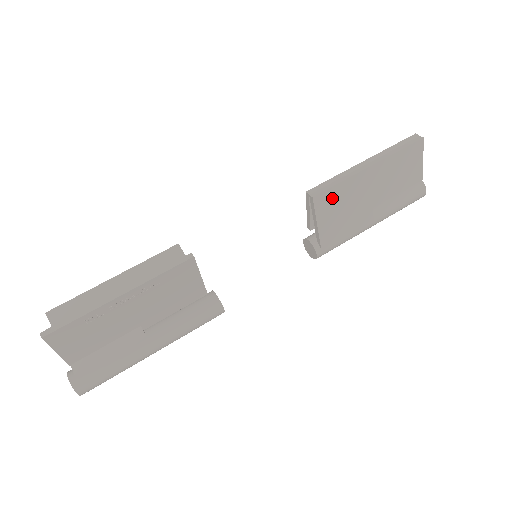
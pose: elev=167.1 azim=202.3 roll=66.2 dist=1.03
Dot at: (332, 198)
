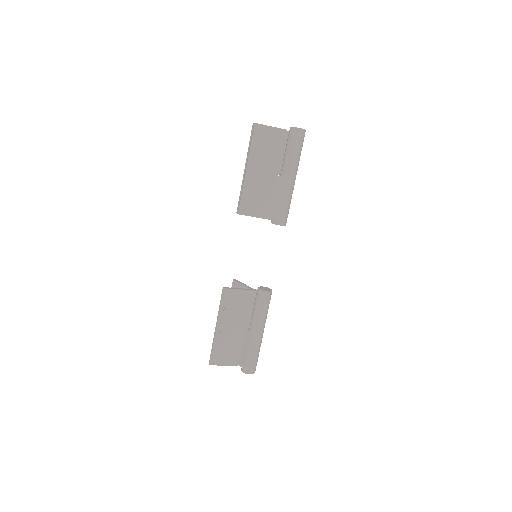
Dot at: (248, 202)
